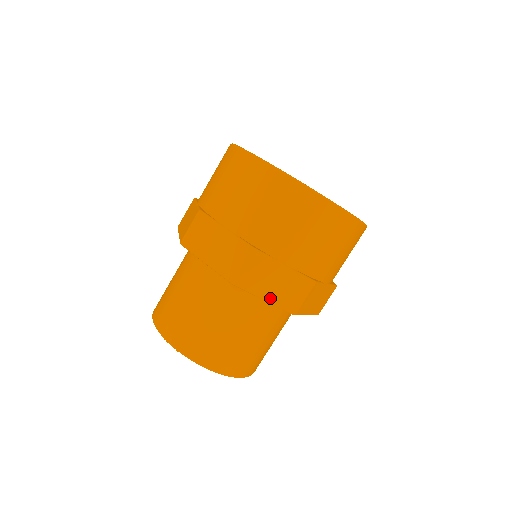
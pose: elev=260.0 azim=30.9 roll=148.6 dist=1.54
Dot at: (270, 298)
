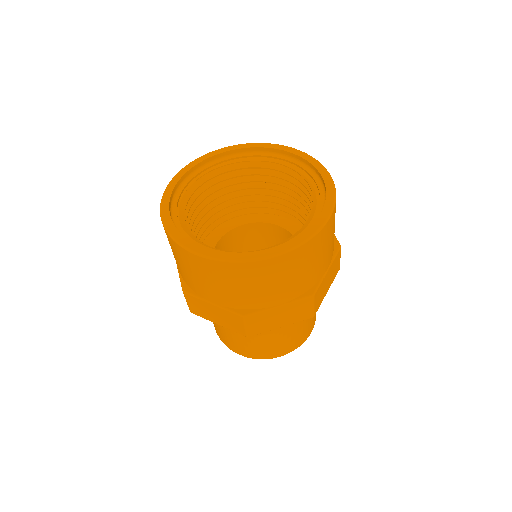
Dot at: (329, 287)
